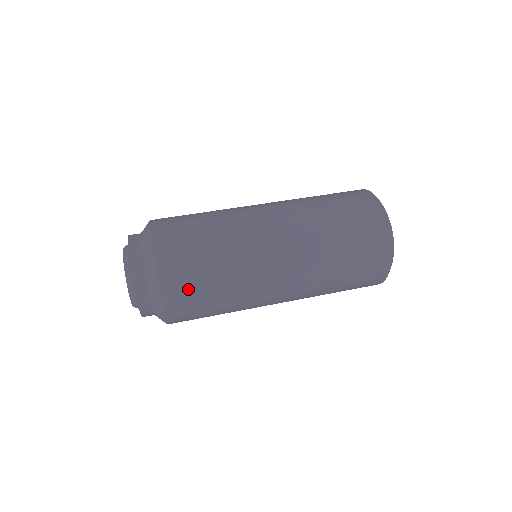
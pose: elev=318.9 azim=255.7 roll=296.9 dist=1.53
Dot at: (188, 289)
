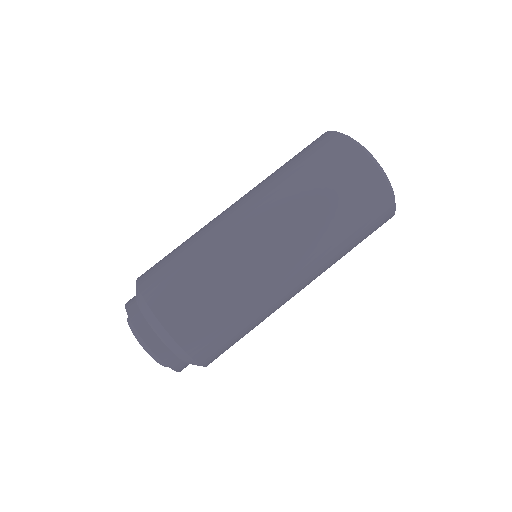
Dot at: (220, 345)
